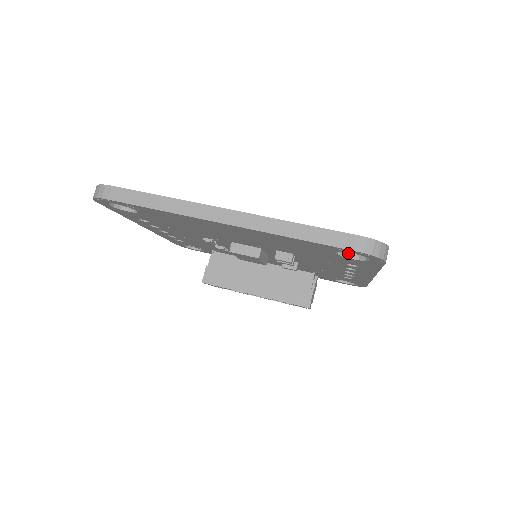
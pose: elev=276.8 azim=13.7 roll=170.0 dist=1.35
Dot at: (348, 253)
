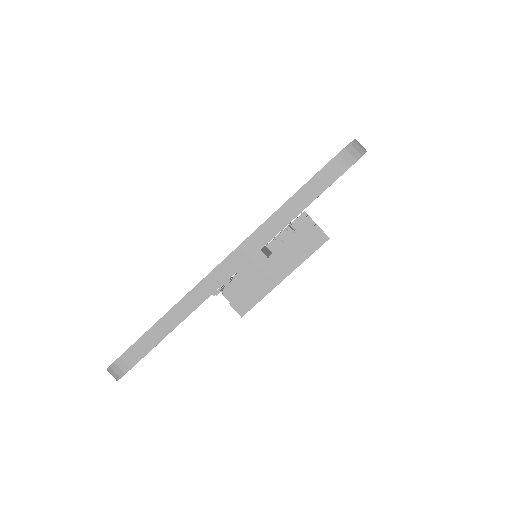
Dot at: occluded
